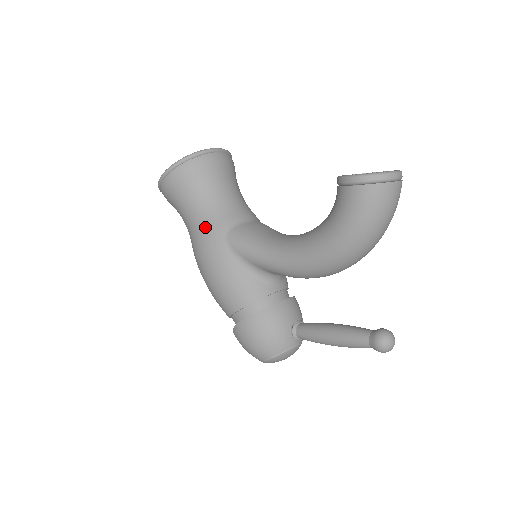
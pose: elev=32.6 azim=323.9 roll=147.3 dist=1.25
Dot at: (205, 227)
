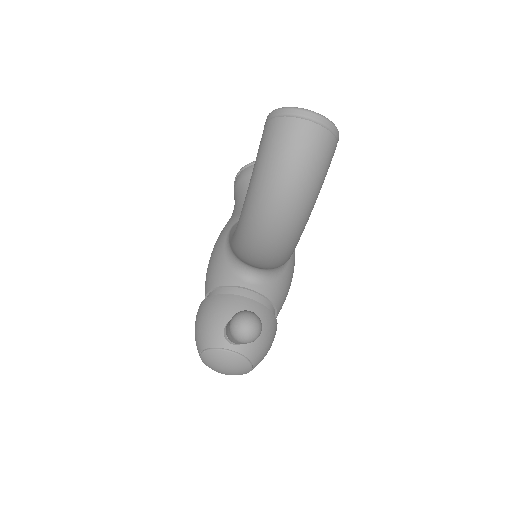
Dot at: (230, 218)
